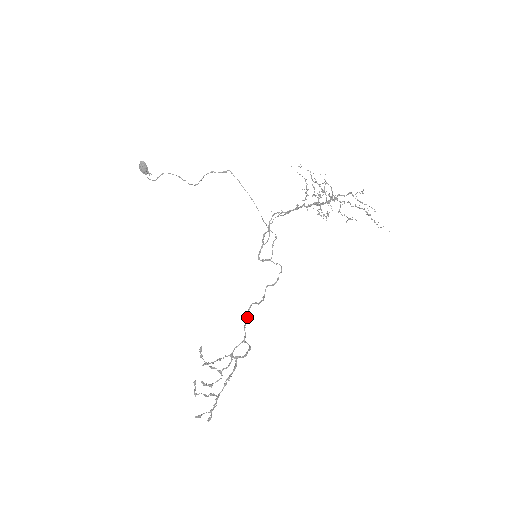
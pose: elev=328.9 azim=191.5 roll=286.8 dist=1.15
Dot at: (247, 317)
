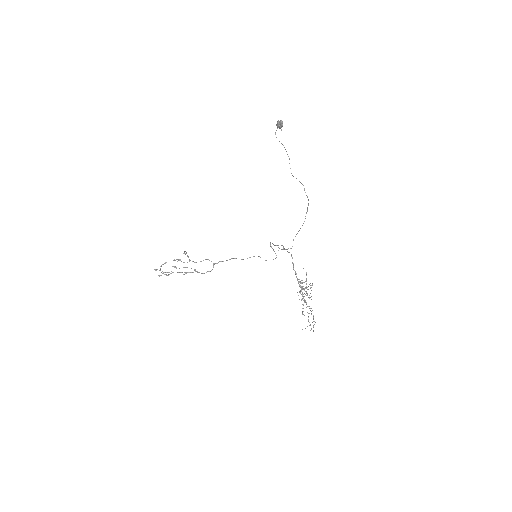
Dot at: (226, 260)
